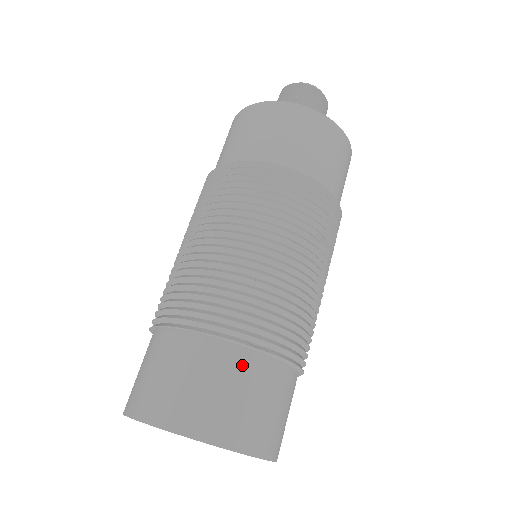
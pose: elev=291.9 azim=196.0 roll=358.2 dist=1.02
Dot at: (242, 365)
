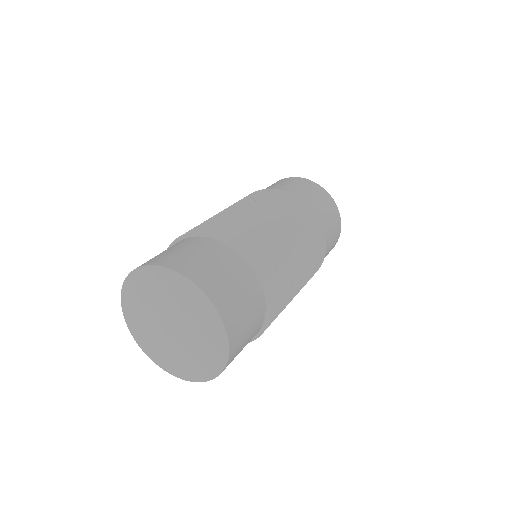
Dot at: (214, 247)
